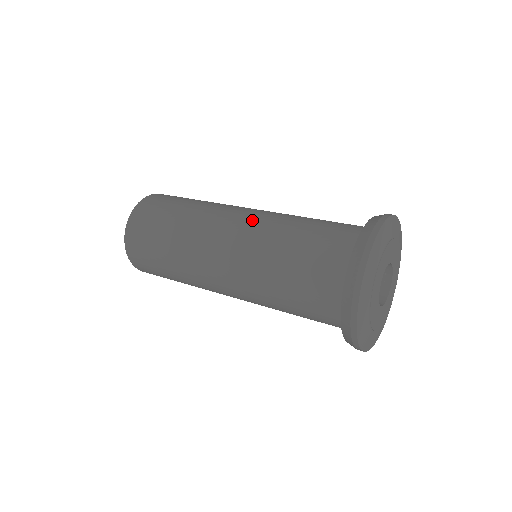
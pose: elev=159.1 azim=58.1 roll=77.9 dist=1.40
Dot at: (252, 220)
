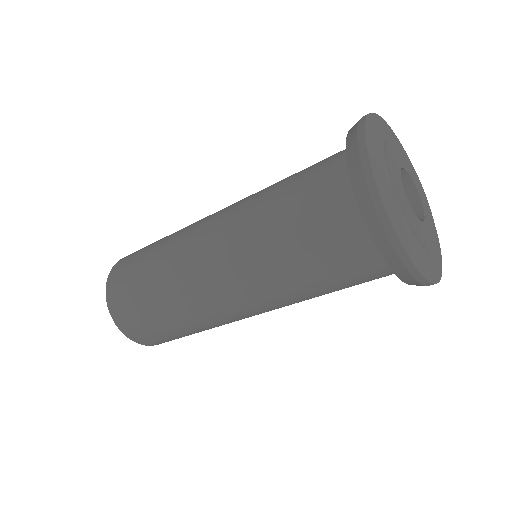
Dot at: occluded
